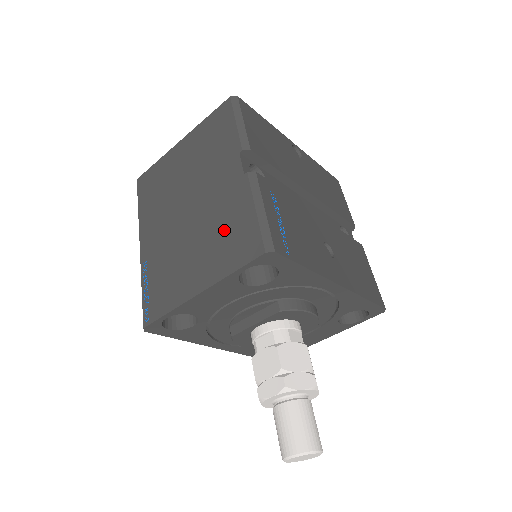
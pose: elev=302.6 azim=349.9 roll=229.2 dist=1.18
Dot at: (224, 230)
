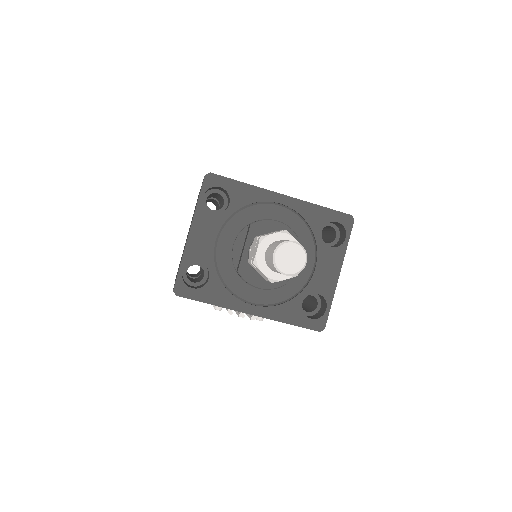
Dot at: occluded
